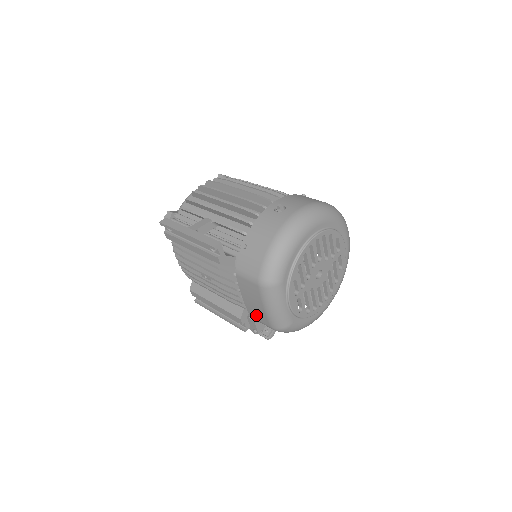
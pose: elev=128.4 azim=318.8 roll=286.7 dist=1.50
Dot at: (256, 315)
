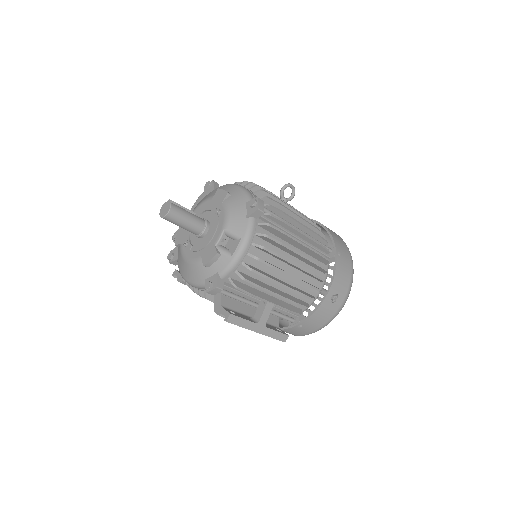
Dot at: occluded
